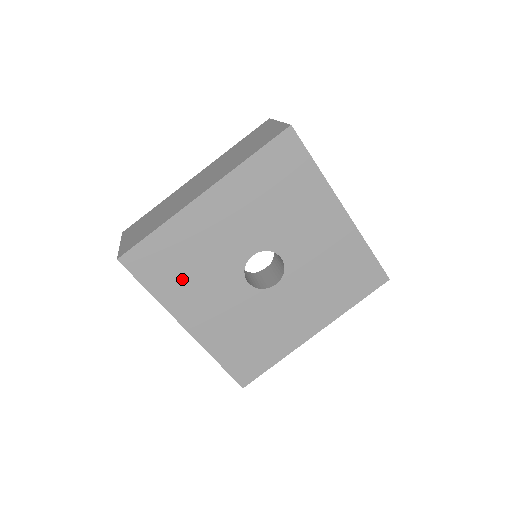
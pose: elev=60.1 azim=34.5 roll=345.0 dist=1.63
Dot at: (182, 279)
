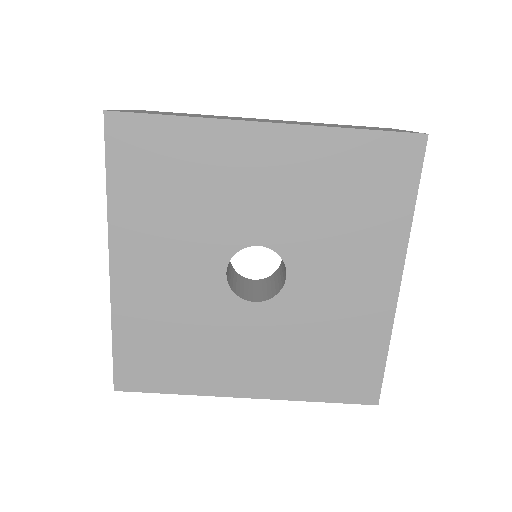
Dot at: (187, 357)
